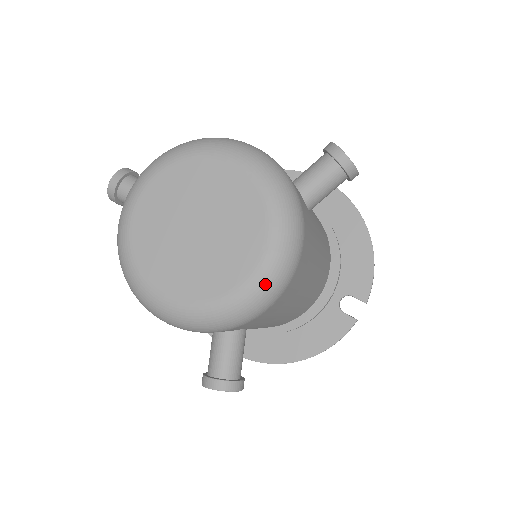
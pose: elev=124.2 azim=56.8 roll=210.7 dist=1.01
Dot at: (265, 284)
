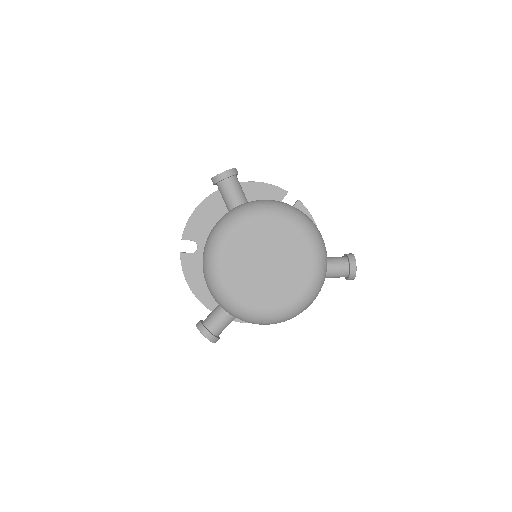
Dot at: (281, 317)
